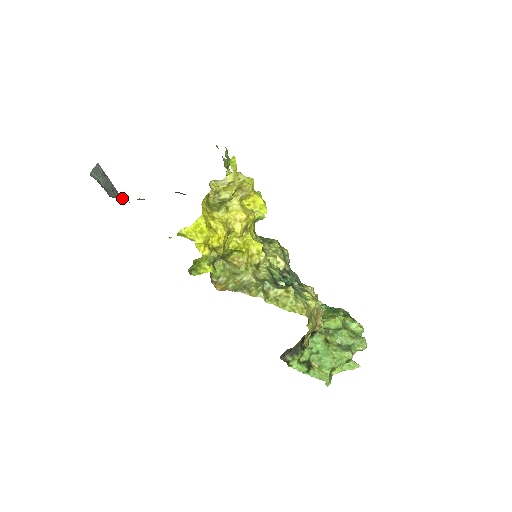
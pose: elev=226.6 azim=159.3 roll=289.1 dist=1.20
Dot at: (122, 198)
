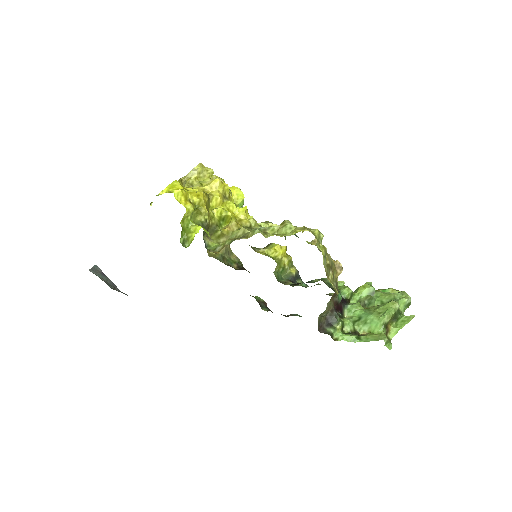
Dot at: (125, 294)
